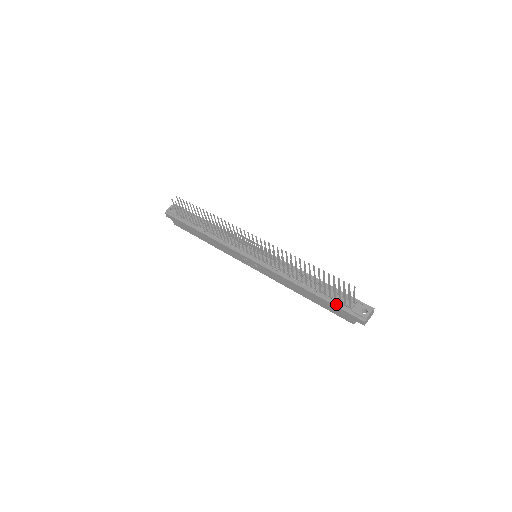
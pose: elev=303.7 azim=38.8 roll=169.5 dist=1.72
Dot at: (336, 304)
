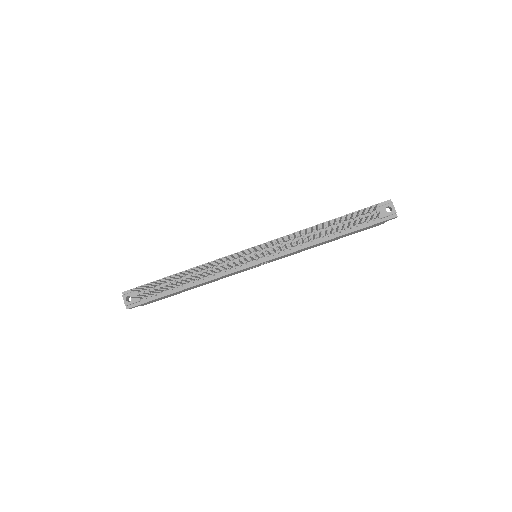
Dot at: (364, 226)
